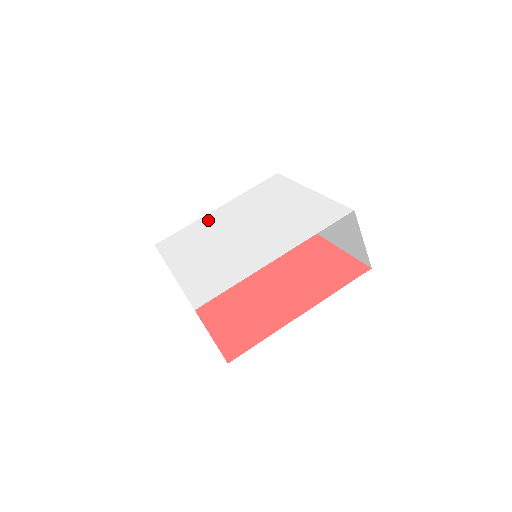
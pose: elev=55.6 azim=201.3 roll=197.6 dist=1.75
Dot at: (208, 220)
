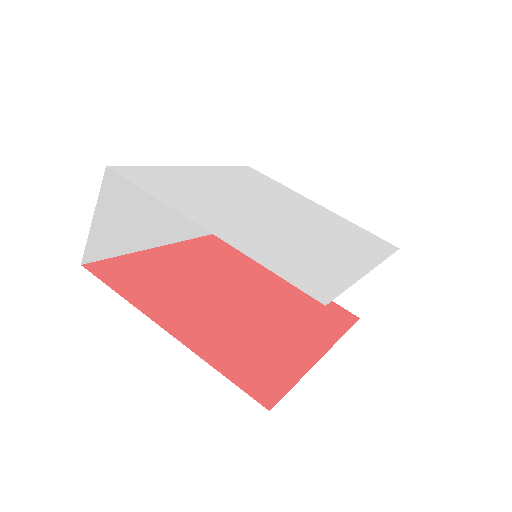
Dot at: (193, 175)
